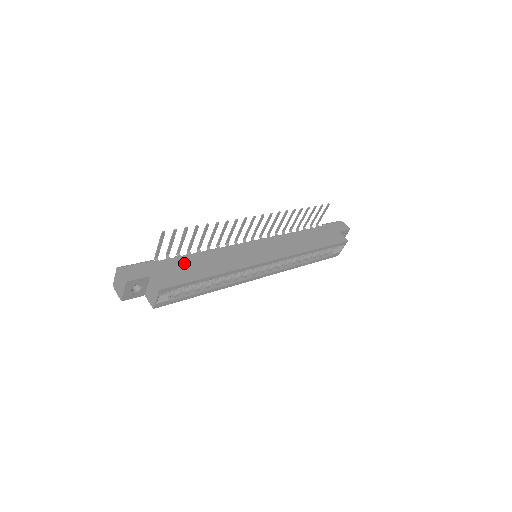
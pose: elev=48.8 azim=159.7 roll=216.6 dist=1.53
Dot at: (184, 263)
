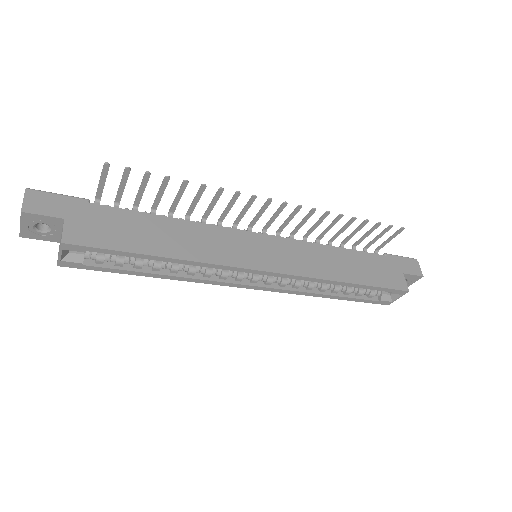
Dot at: (130, 222)
